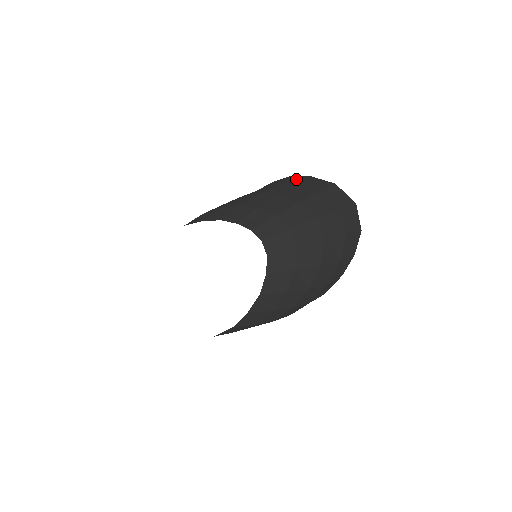
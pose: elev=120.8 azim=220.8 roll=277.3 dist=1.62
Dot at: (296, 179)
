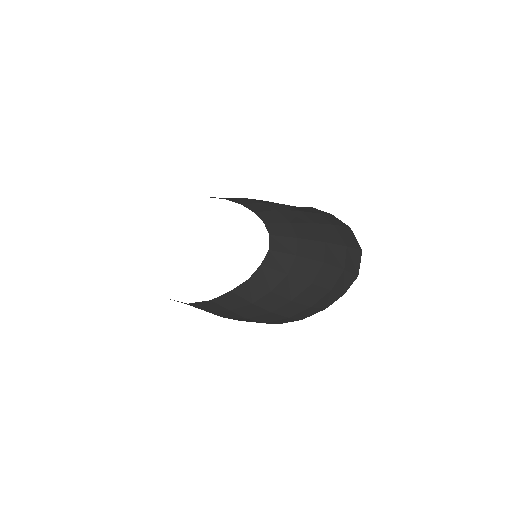
Dot at: (318, 210)
